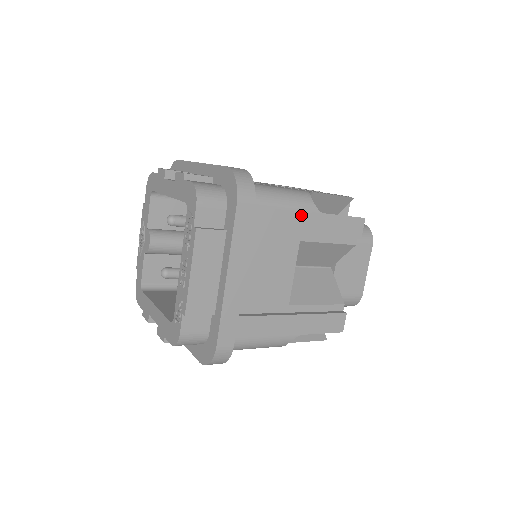
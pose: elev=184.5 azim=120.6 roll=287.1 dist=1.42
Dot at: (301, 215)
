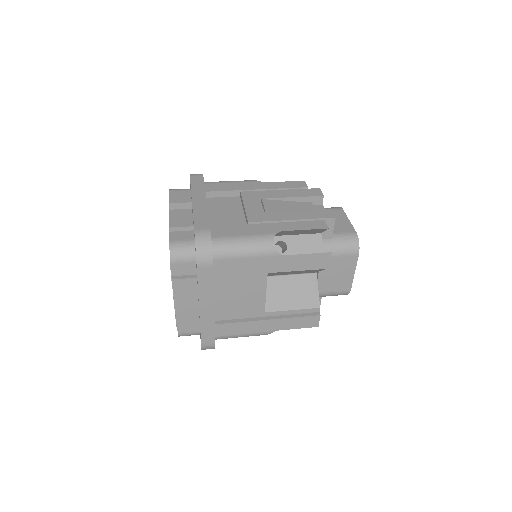
Dot at: (263, 259)
